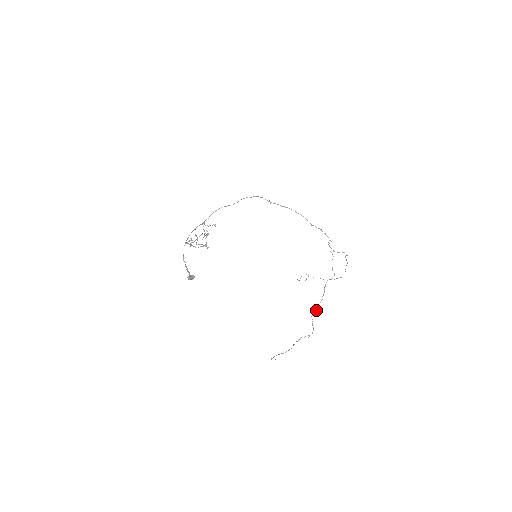
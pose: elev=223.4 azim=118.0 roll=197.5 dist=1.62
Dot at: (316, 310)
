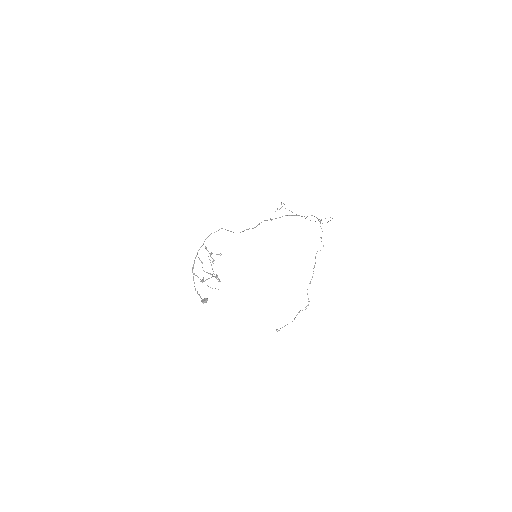
Dot at: occluded
